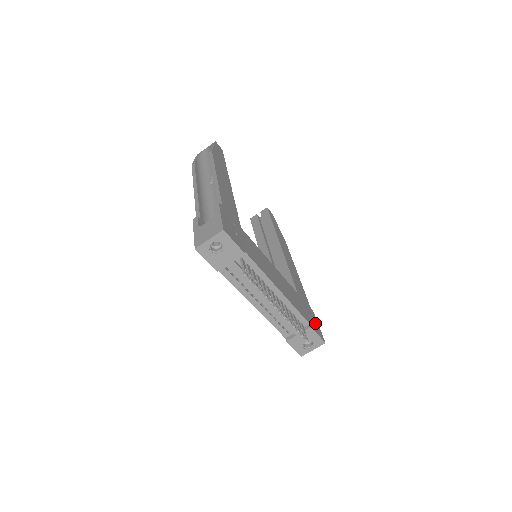
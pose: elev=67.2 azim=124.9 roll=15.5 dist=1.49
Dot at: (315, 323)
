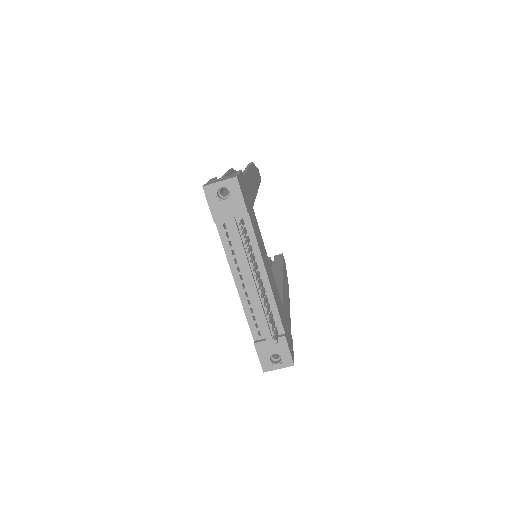
Dot at: (290, 344)
